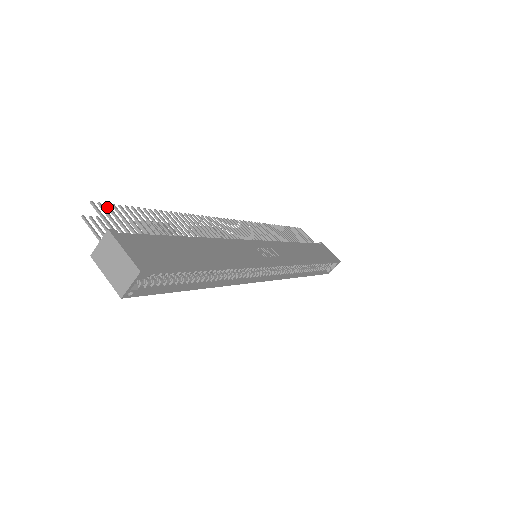
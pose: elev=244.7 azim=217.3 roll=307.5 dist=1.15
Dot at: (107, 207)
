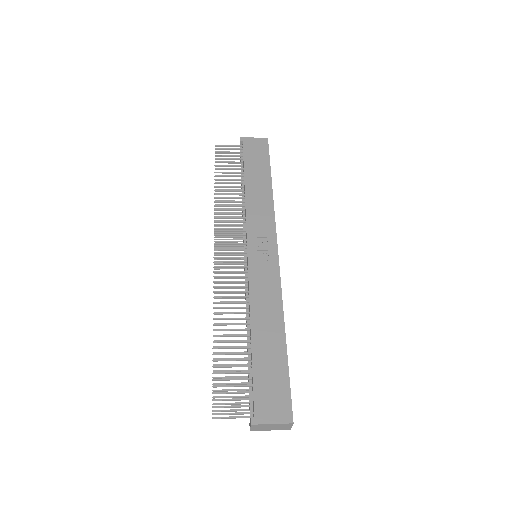
Dot at: occluded
